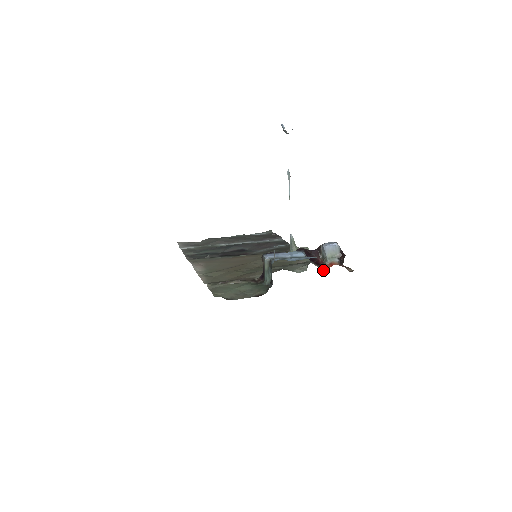
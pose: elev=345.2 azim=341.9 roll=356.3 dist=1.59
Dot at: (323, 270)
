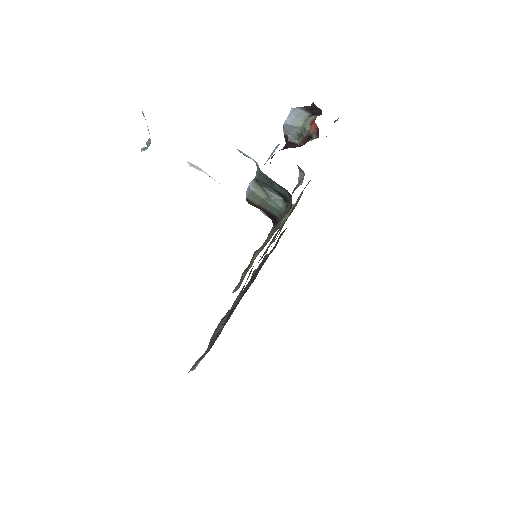
Dot at: (314, 138)
